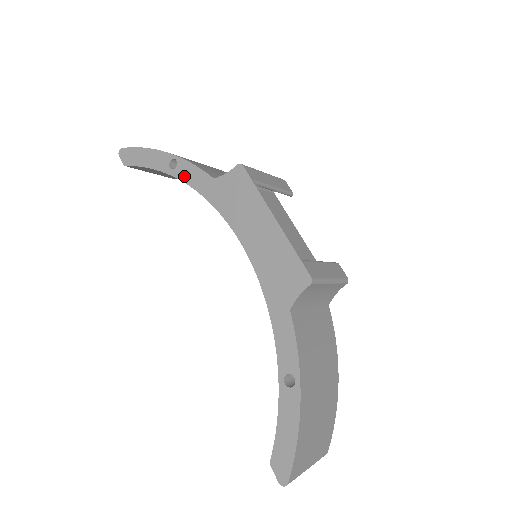
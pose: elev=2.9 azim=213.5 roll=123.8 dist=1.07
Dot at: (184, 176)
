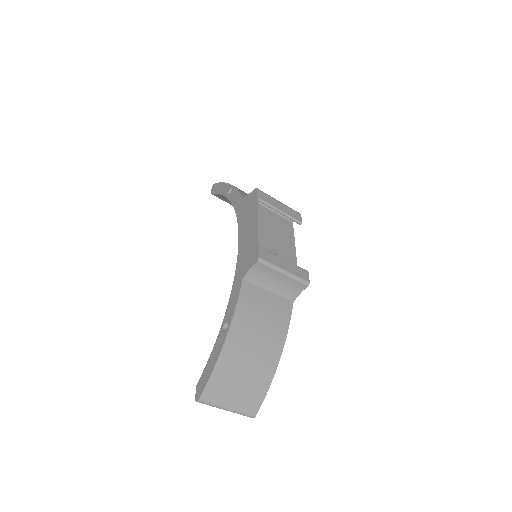
Dot at: (232, 198)
